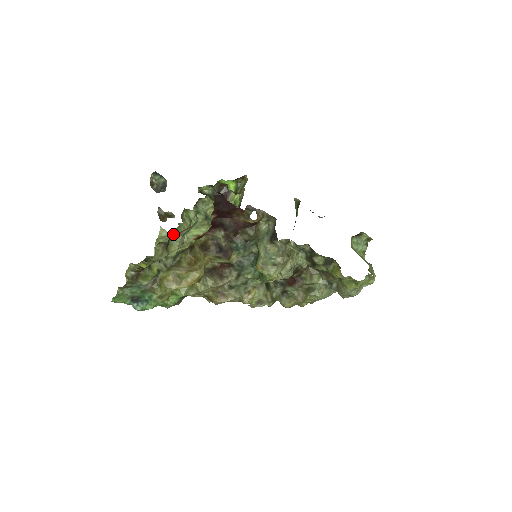
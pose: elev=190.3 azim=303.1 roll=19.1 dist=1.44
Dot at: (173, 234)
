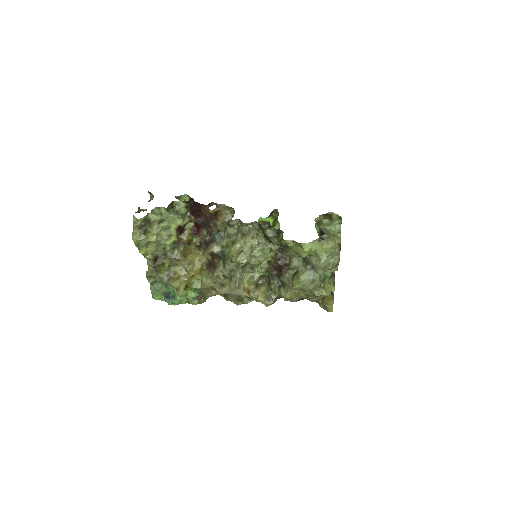
Dot at: (140, 219)
